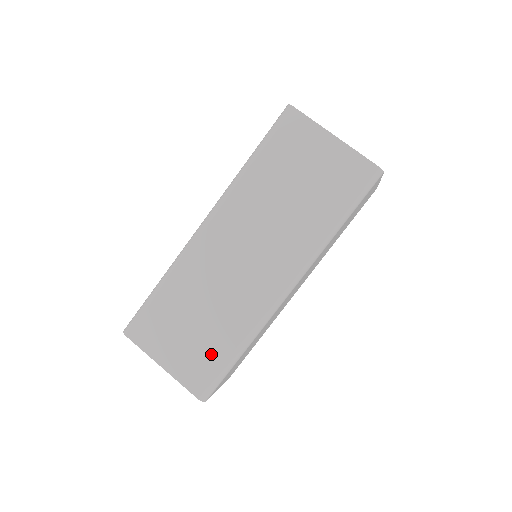
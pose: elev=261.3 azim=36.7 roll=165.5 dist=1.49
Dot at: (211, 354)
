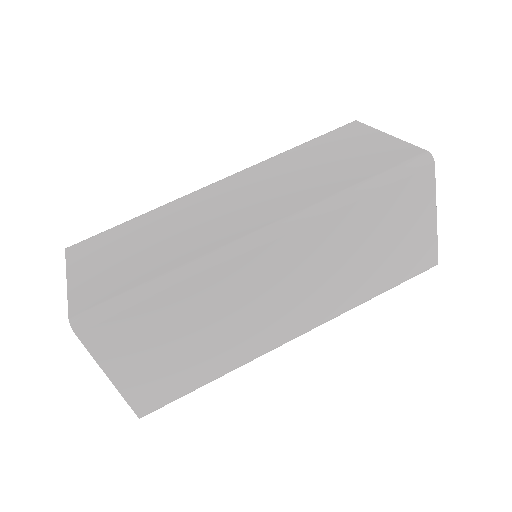
Dot at: (128, 276)
